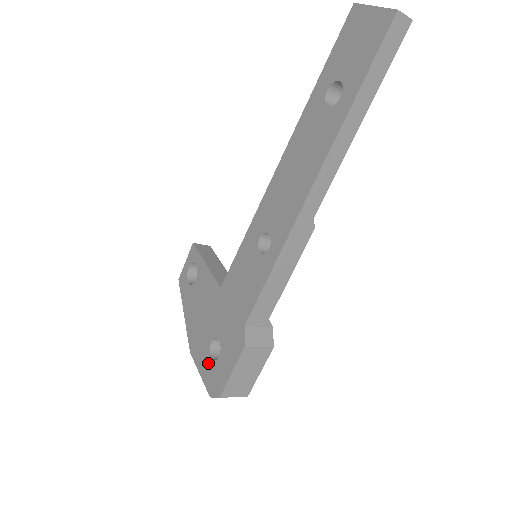
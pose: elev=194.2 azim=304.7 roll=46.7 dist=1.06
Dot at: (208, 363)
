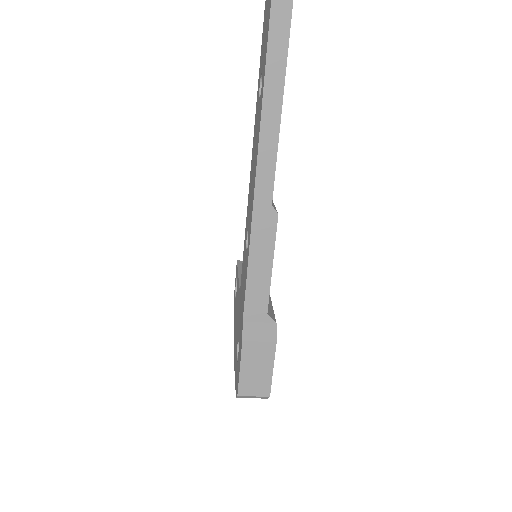
Dot at: (236, 366)
